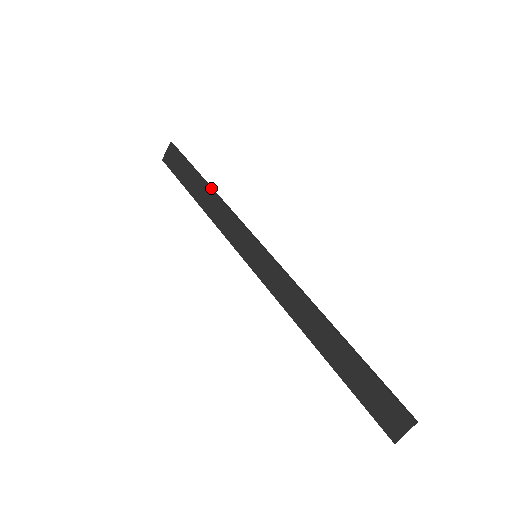
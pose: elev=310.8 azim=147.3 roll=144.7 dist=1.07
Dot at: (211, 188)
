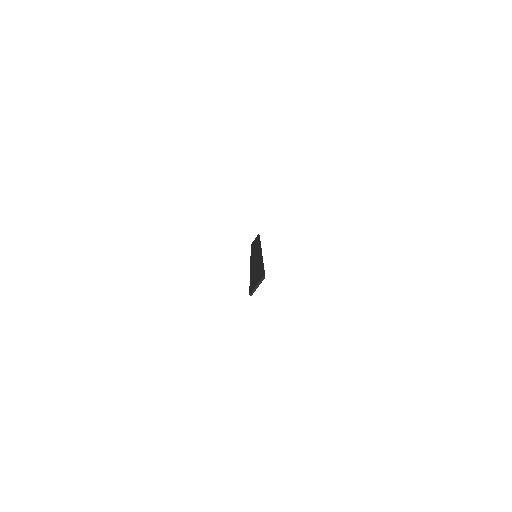
Dot at: (259, 240)
